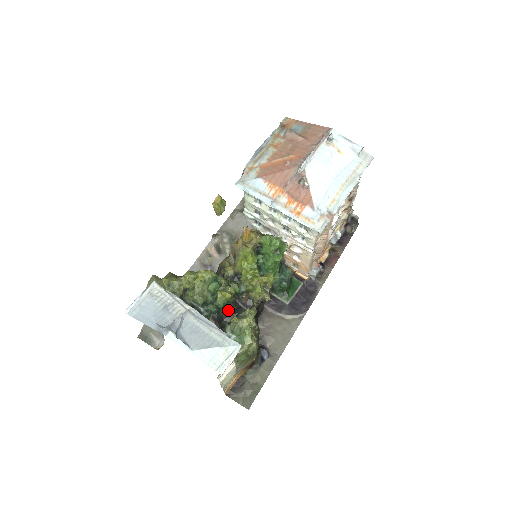
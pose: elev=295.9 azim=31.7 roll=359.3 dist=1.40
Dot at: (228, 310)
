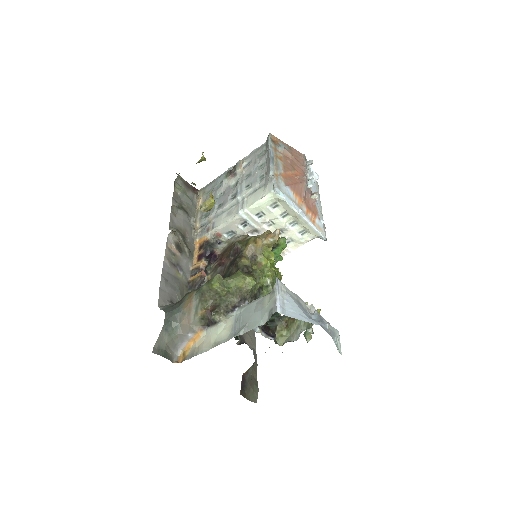
Dot at: occluded
